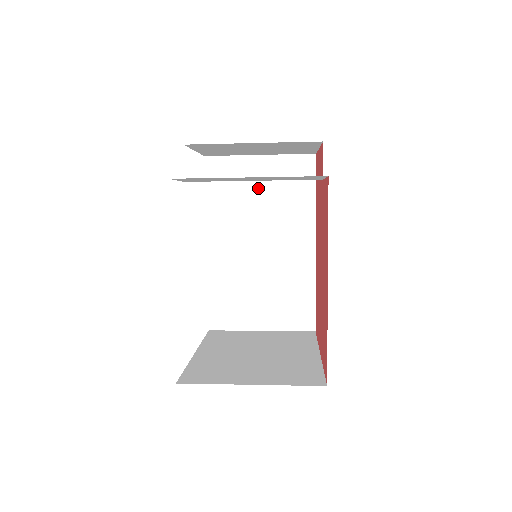
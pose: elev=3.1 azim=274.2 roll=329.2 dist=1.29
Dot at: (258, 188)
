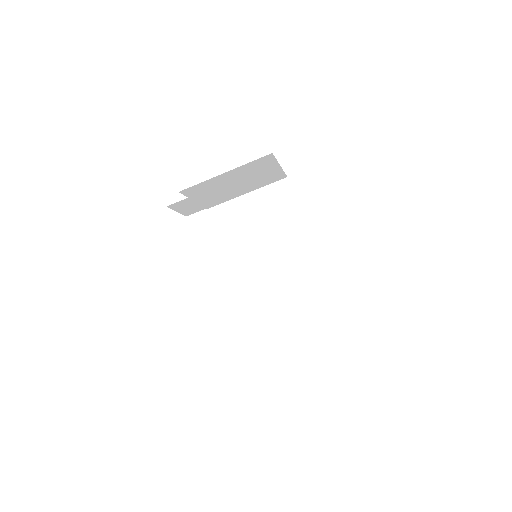
Dot at: (253, 217)
